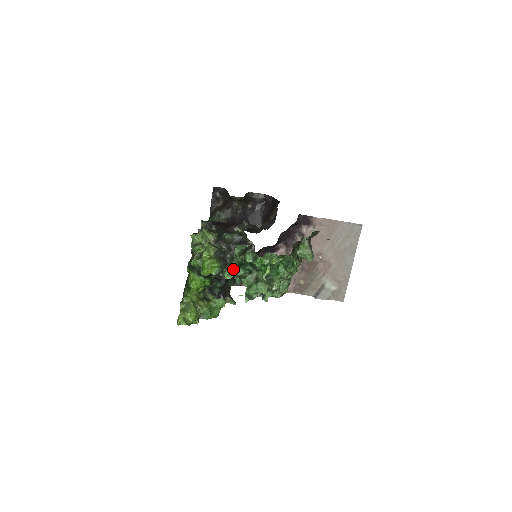
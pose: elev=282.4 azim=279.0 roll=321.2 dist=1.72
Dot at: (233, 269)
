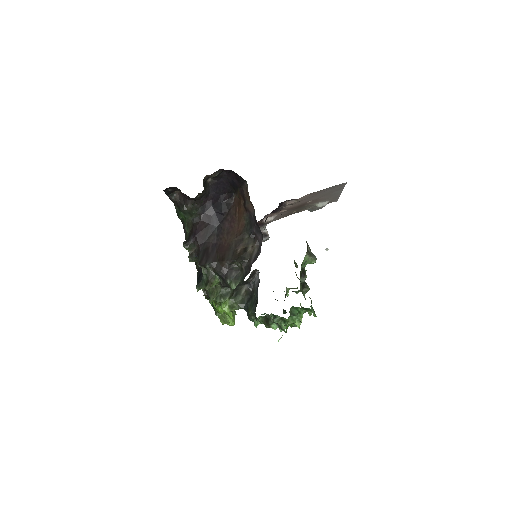
Dot at: occluded
